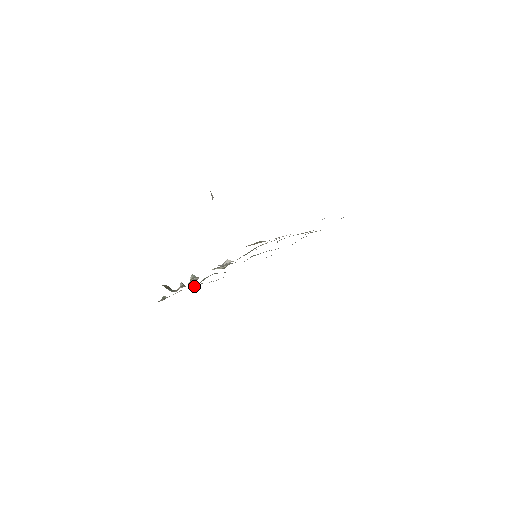
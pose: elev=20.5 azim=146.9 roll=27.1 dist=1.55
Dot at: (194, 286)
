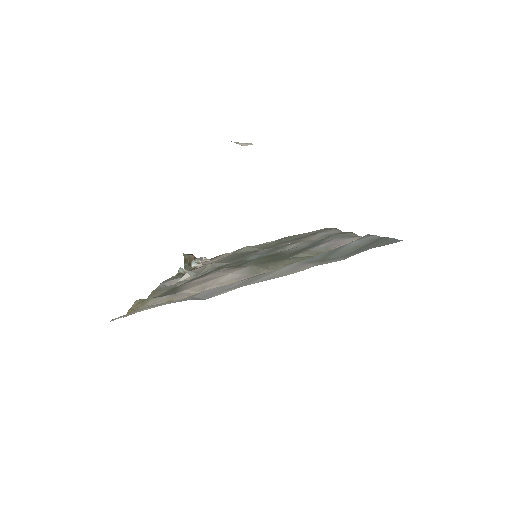
Dot at: occluded
